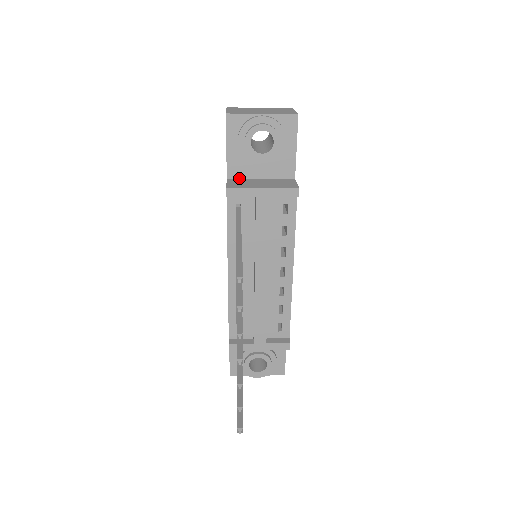
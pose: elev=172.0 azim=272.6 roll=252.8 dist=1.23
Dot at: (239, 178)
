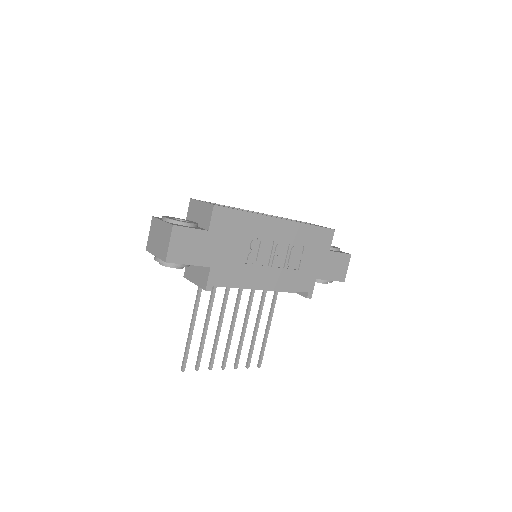
Dot at: occluded
